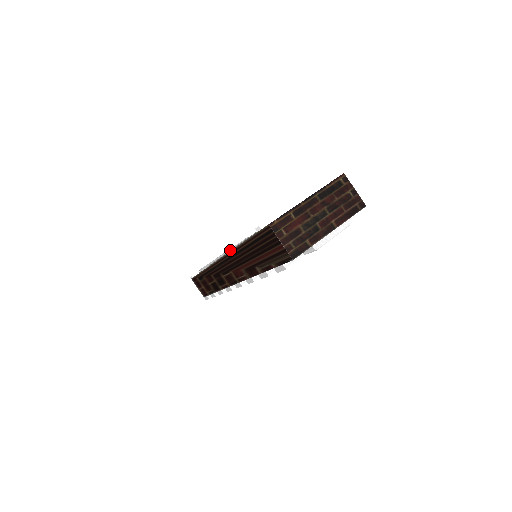
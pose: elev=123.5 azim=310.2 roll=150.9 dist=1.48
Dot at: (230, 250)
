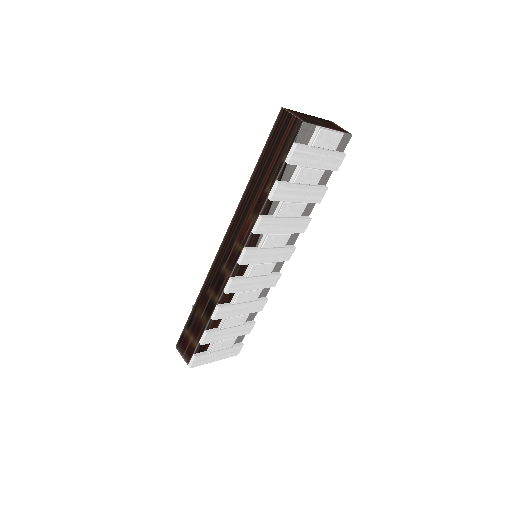
Dot at: occluded
